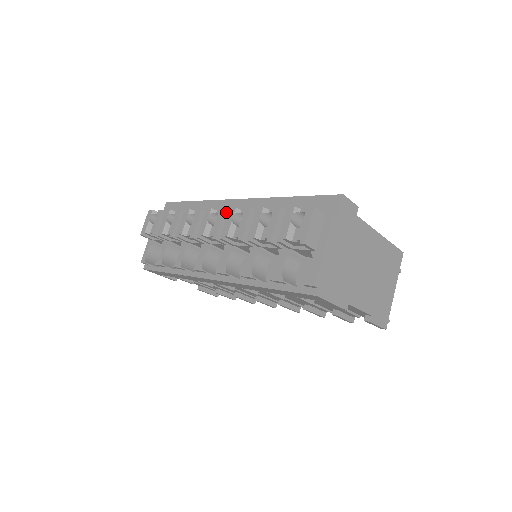
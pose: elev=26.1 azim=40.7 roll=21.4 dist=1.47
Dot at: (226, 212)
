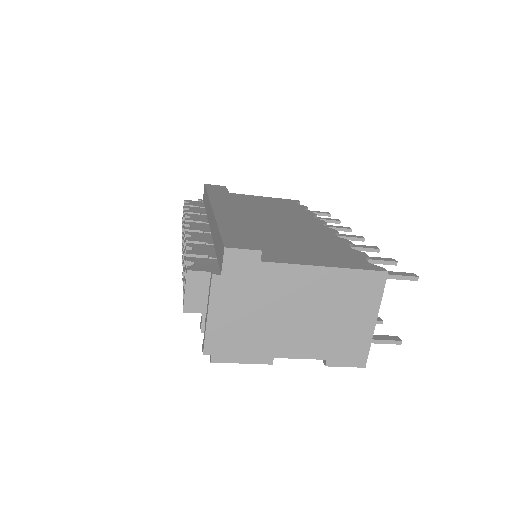
Dot at: occluded
